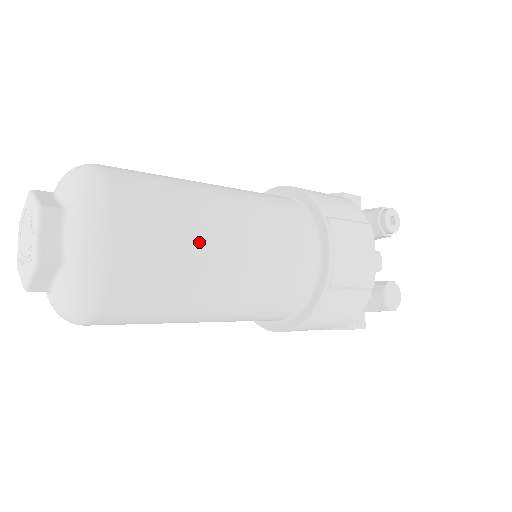
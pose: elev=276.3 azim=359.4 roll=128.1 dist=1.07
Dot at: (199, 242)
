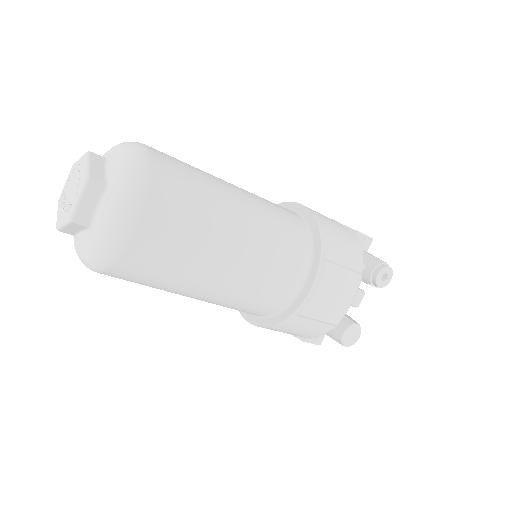
Dot at: (202, 250)
